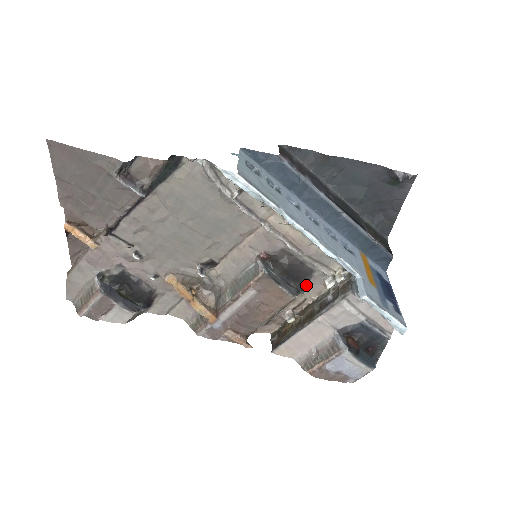
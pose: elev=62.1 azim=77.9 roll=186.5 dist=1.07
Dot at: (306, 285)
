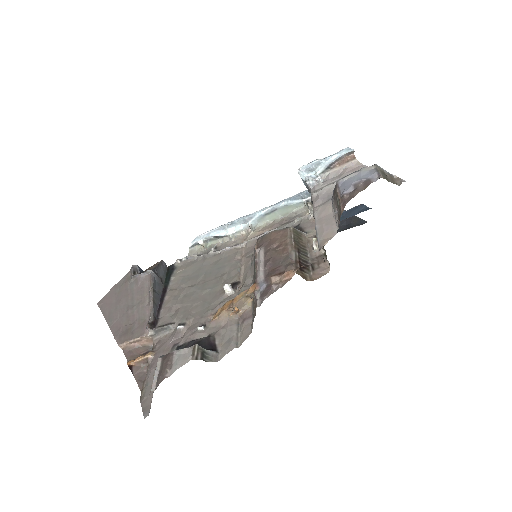
Dot at: (302, 231)
